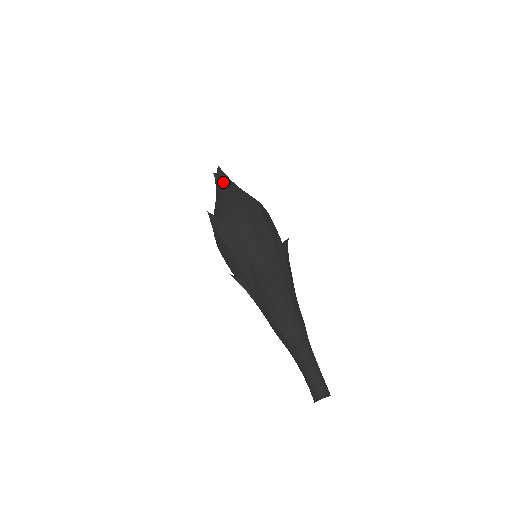
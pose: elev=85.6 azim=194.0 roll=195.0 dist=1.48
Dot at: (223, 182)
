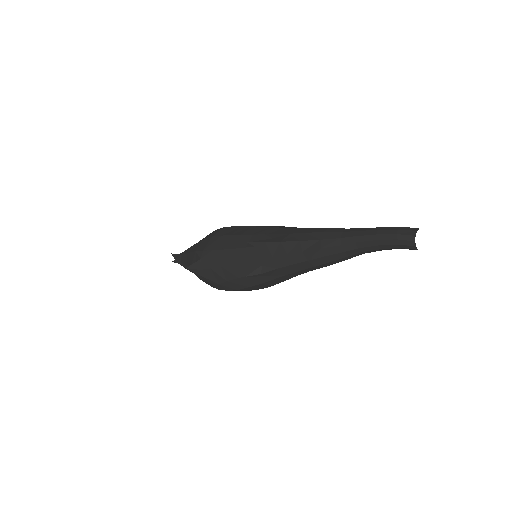
Dot at: (183, 253)
